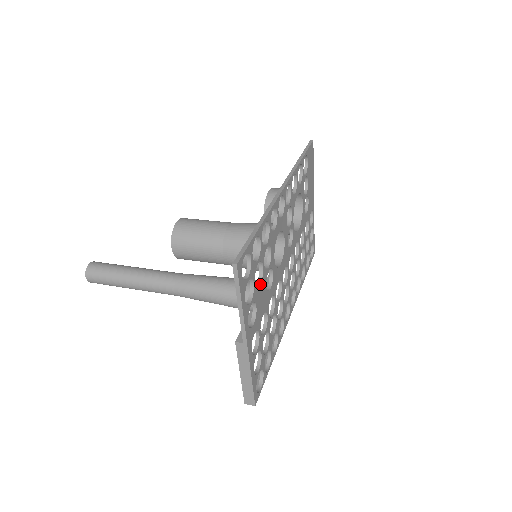
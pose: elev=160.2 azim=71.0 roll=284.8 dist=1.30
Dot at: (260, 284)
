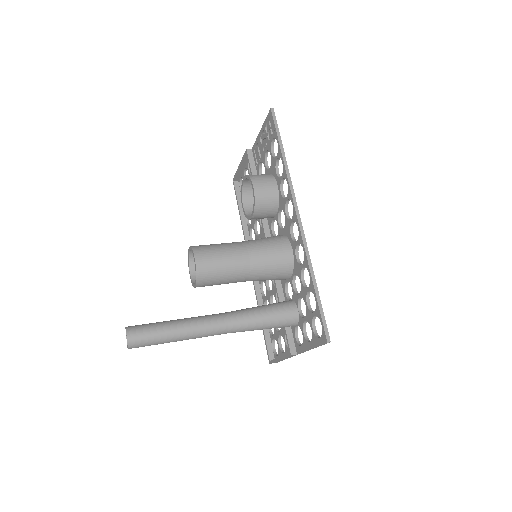
Dot at: occluded
